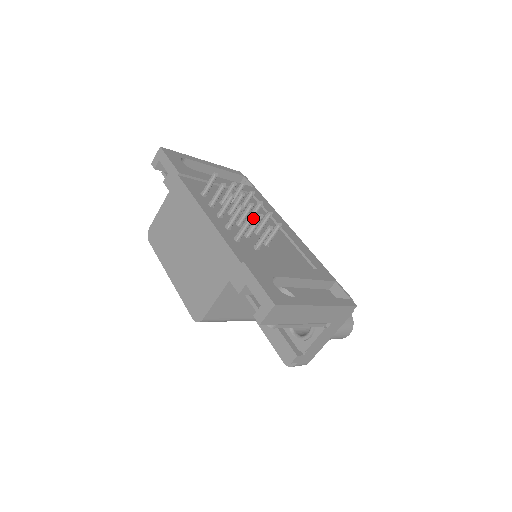
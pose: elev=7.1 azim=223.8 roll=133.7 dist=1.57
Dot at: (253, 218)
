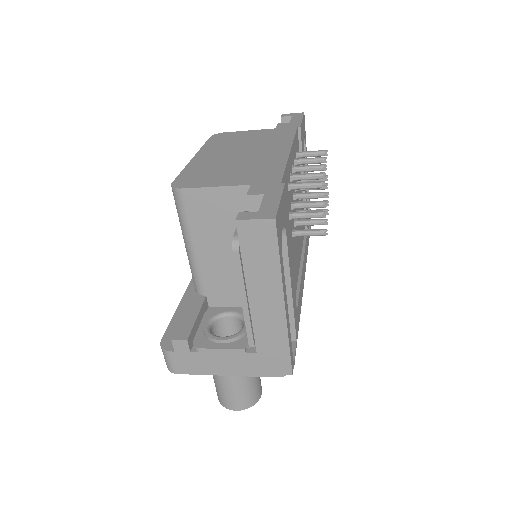
Dot at: (324, 187)
